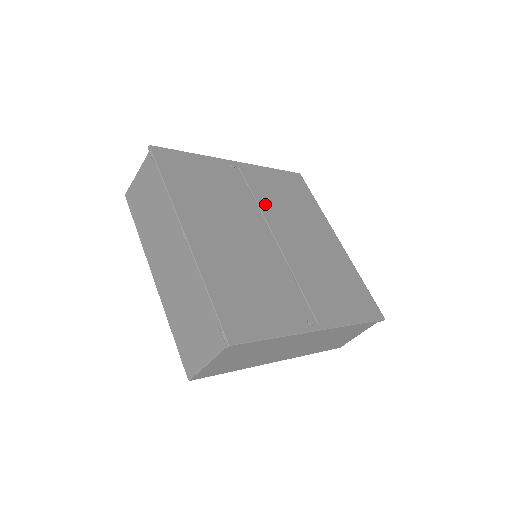
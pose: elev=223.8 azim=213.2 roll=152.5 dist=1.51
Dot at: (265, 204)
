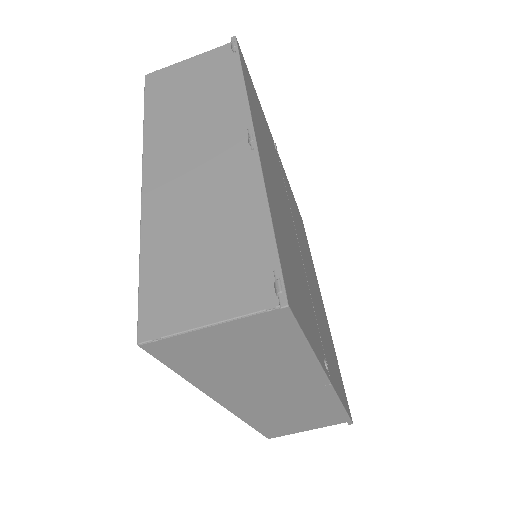
Dot at: occluded
